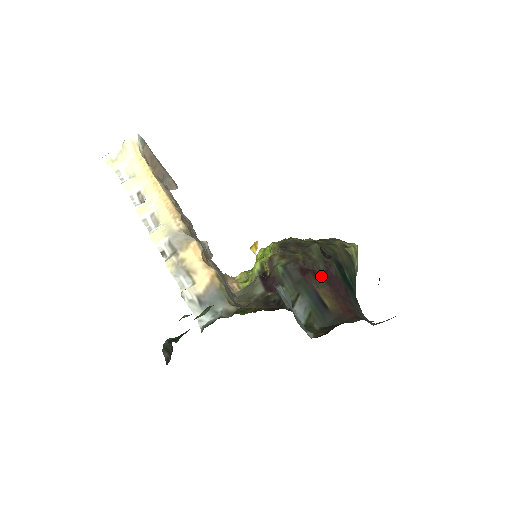
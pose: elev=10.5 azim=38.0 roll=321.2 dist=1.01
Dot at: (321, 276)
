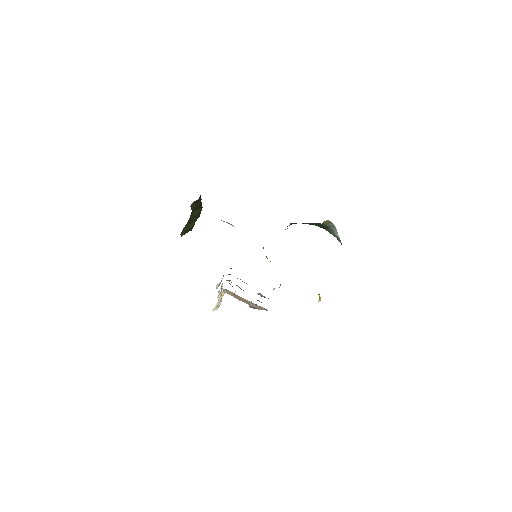
Dot at: occluded
